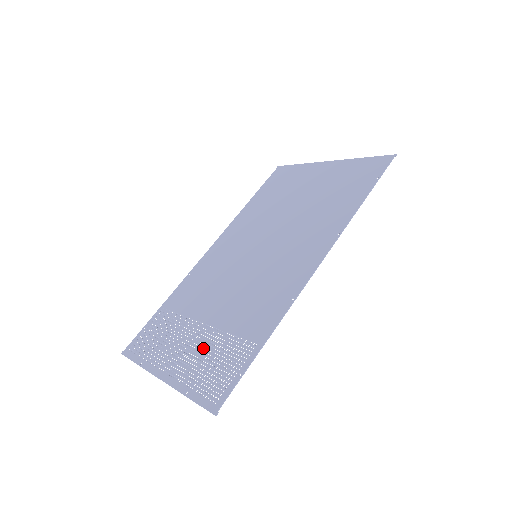
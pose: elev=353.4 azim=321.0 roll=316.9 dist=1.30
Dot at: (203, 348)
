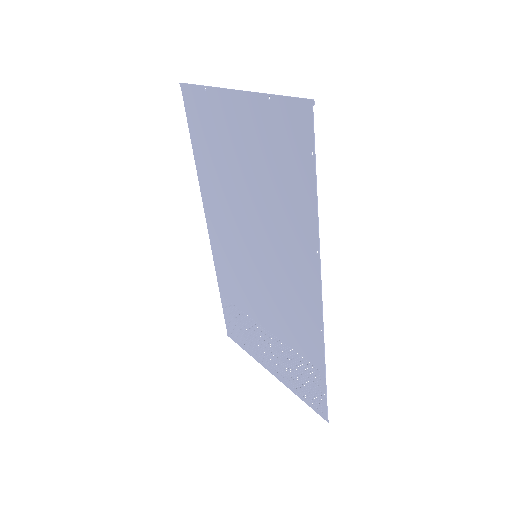
Dot at: (282, 357)
